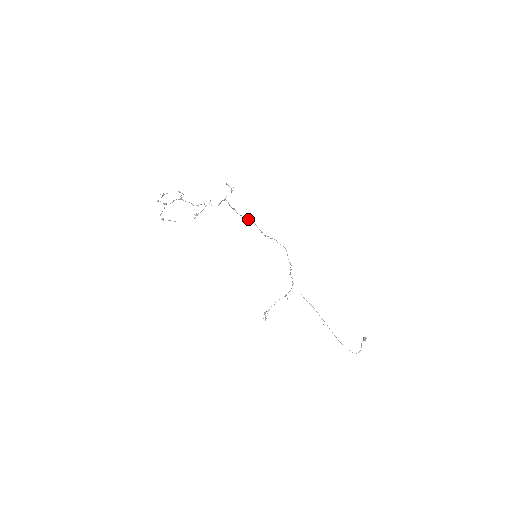
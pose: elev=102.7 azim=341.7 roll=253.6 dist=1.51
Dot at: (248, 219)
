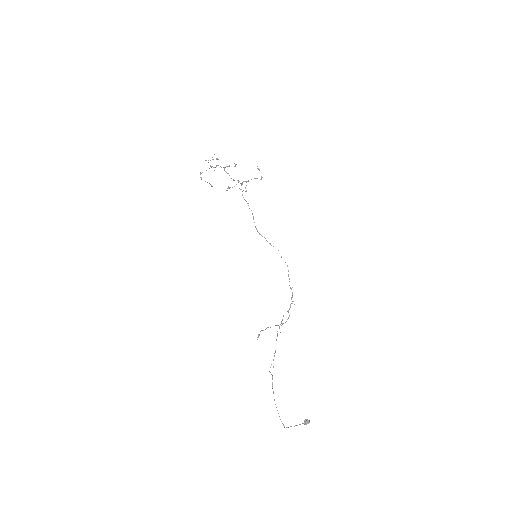
Dot at: occluded
